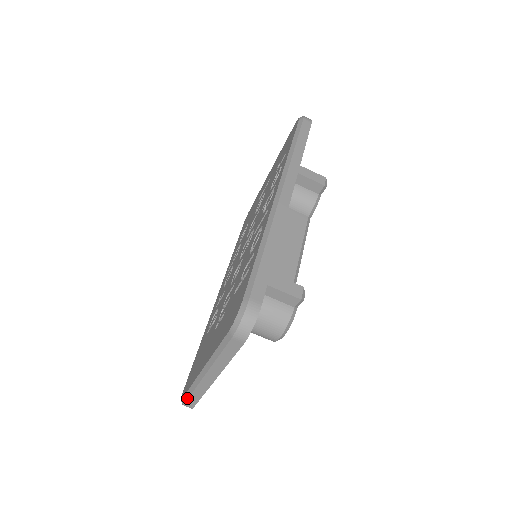
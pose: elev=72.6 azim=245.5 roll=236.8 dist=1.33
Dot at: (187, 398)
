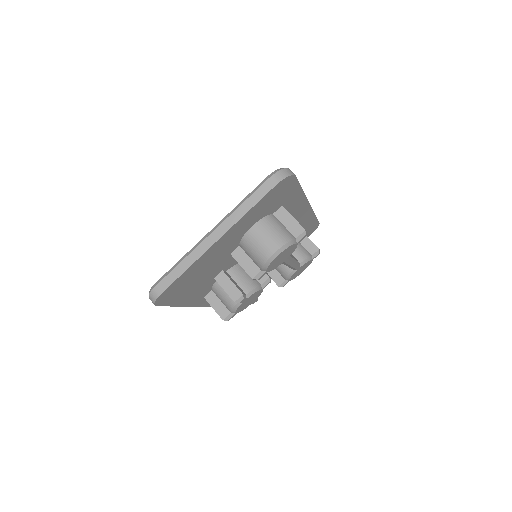
Dot at: (167, 274)
